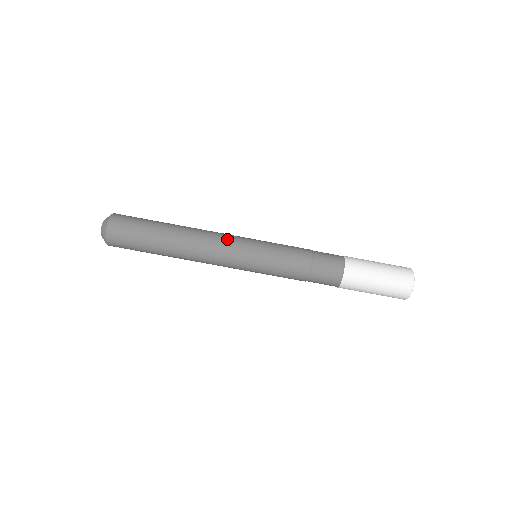
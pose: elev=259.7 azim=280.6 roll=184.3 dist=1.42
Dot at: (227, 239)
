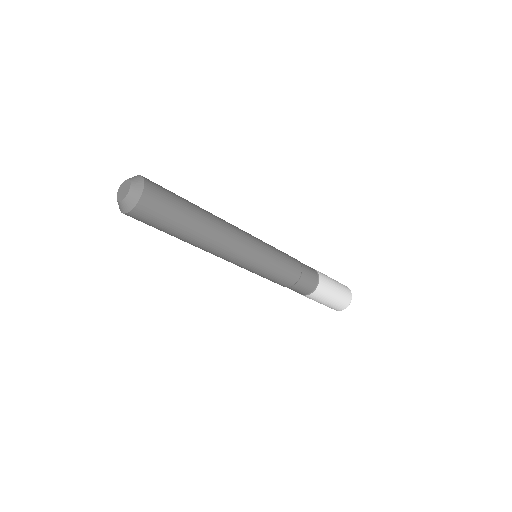
Dot at: (247, 239)
